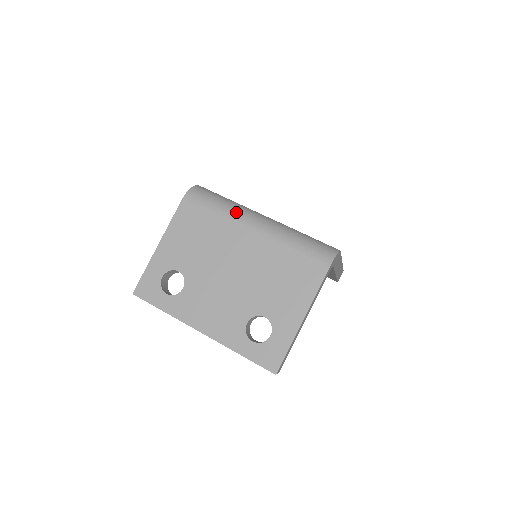
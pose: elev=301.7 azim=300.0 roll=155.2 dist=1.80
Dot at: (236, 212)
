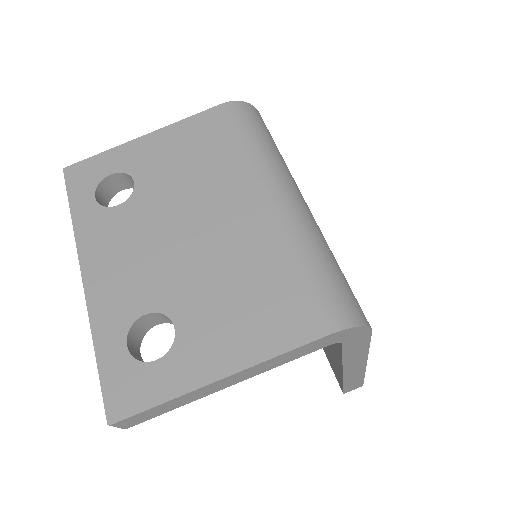
Dot at: (270, 163)
